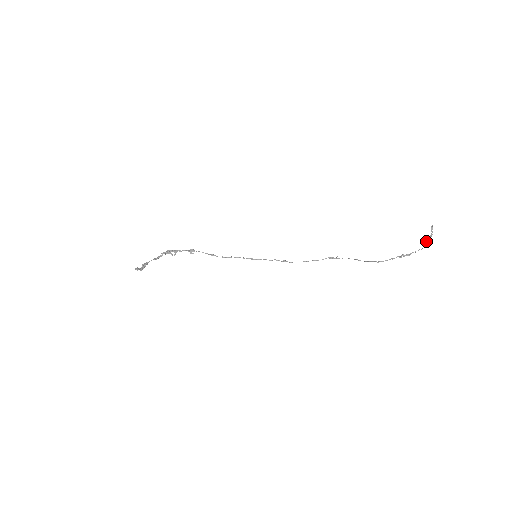
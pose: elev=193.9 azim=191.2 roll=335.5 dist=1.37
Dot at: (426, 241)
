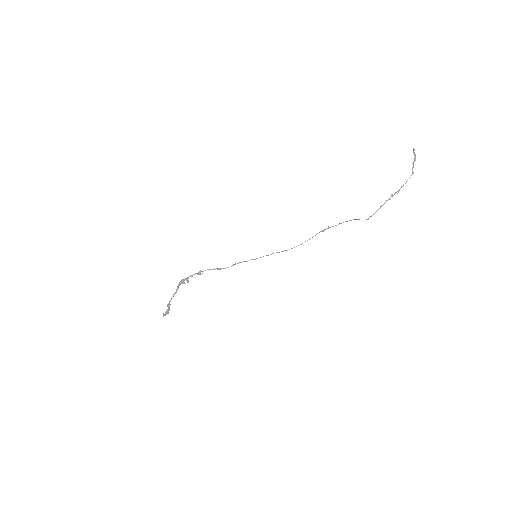
Dot at: occluded
